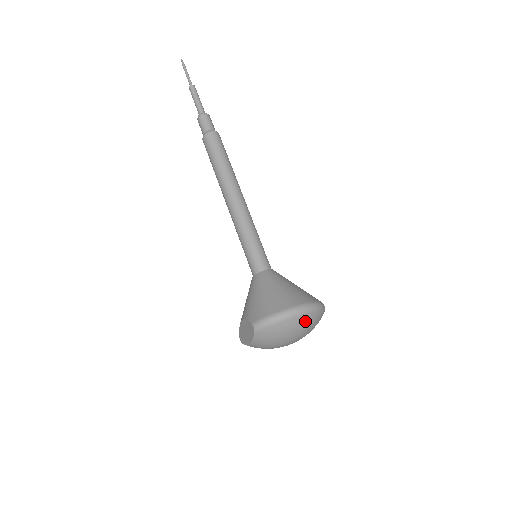
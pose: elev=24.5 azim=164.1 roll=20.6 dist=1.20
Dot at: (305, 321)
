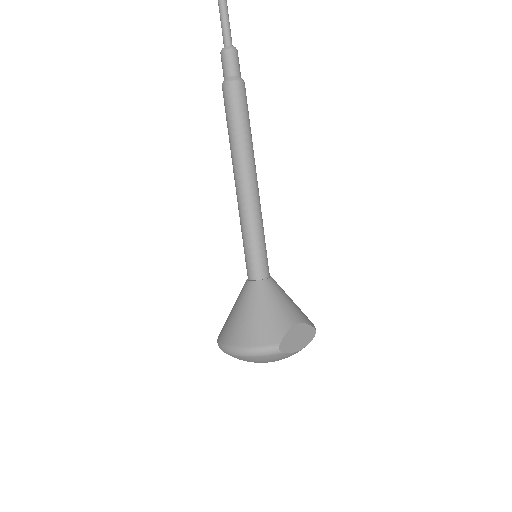
Dot at: (246, 360)
